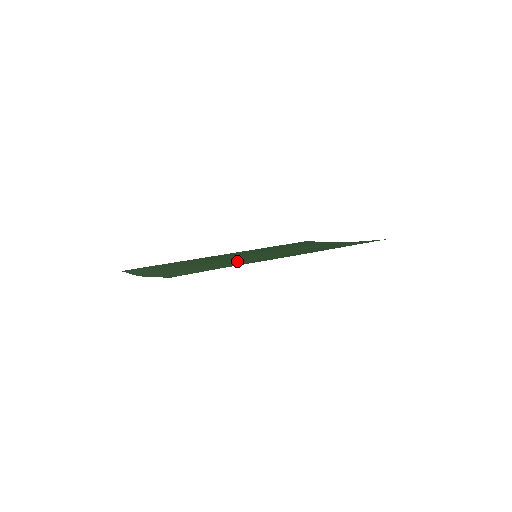
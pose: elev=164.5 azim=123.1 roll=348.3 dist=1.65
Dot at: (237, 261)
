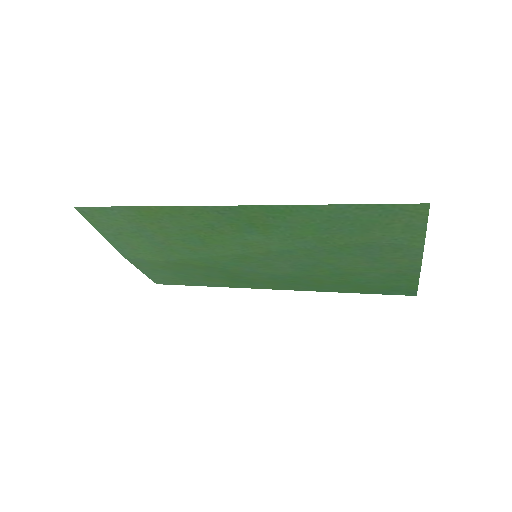
Dot at: (209, 244)
